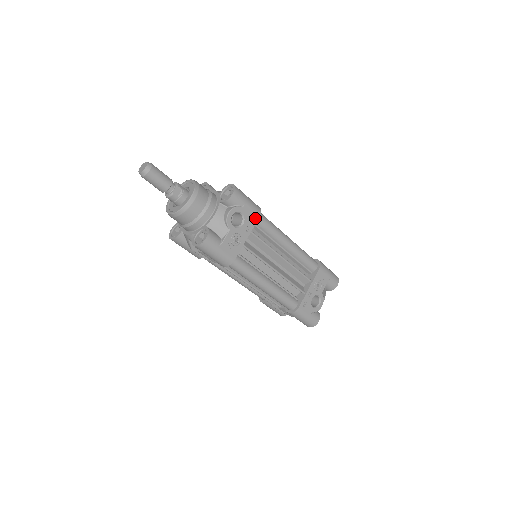
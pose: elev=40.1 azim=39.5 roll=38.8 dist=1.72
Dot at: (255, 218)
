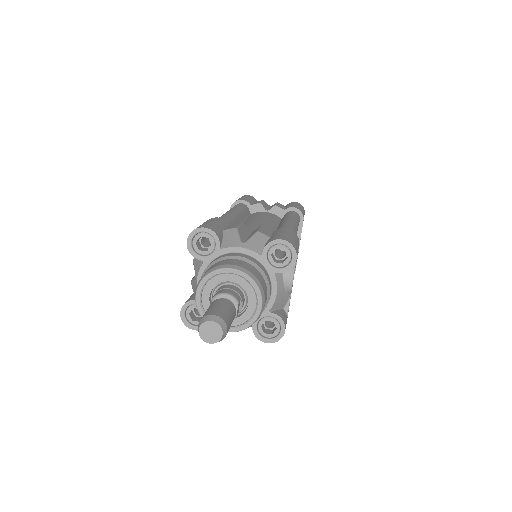
Dot at: occluded
